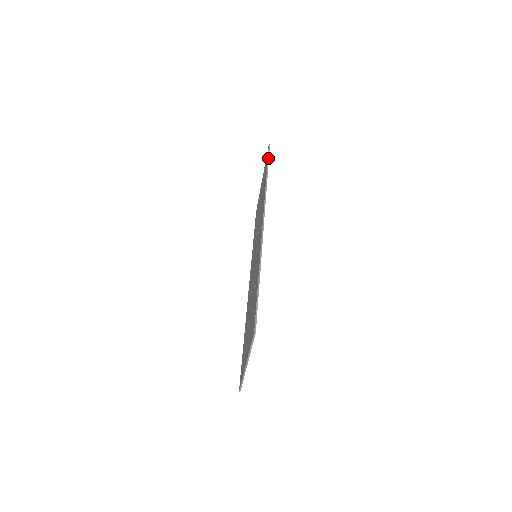
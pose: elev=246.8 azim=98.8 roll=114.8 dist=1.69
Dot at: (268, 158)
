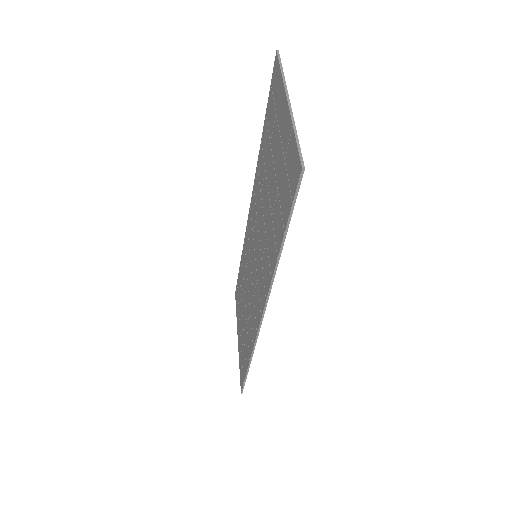
Dot at: (291, 212)
